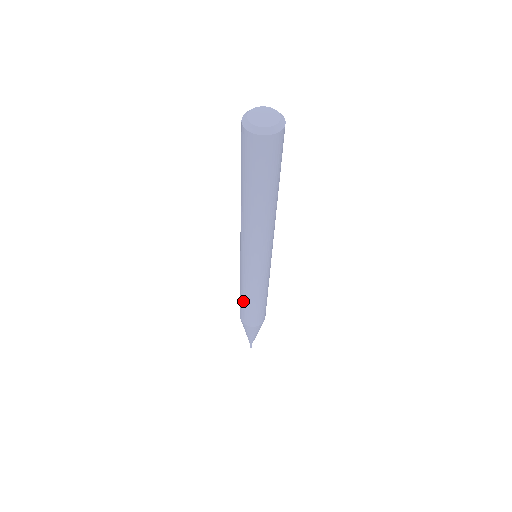
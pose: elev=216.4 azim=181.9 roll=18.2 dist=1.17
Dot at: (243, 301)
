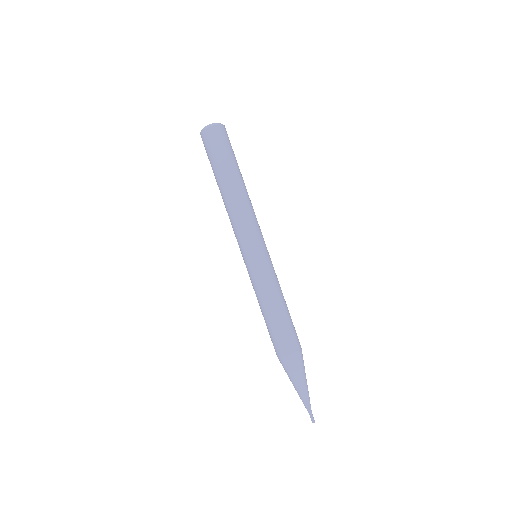
Dot at: (263, 316)
